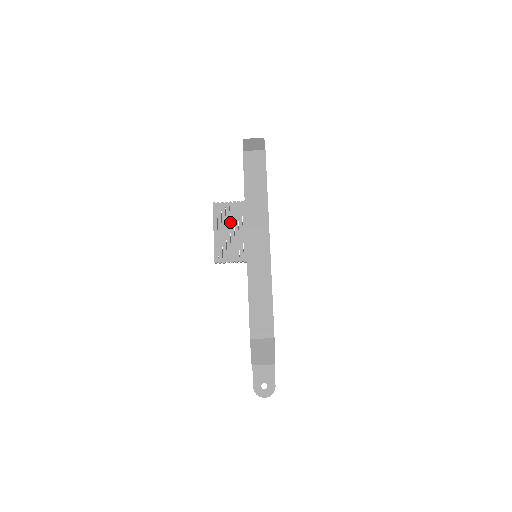
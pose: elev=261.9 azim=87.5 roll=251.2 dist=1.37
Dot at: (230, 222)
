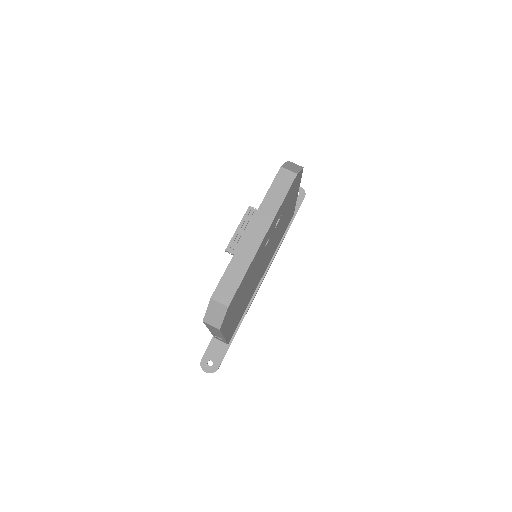
Dot at: occluded
